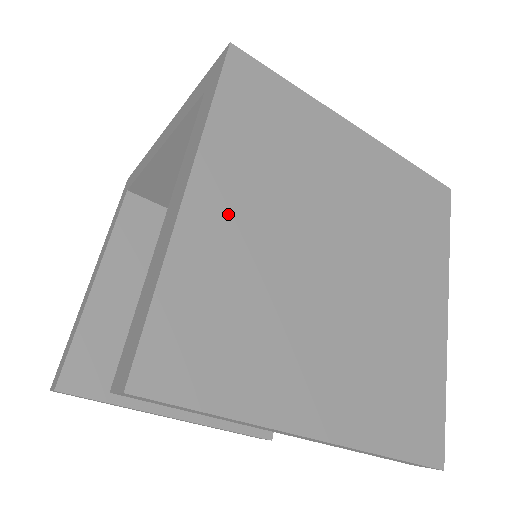
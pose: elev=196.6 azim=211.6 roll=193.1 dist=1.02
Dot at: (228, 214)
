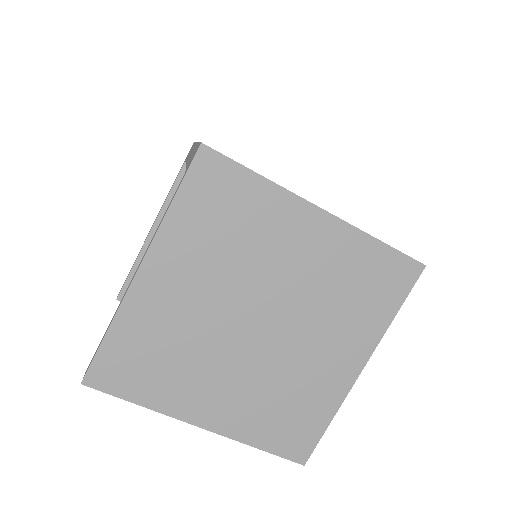
Dot at: (168, 288)
